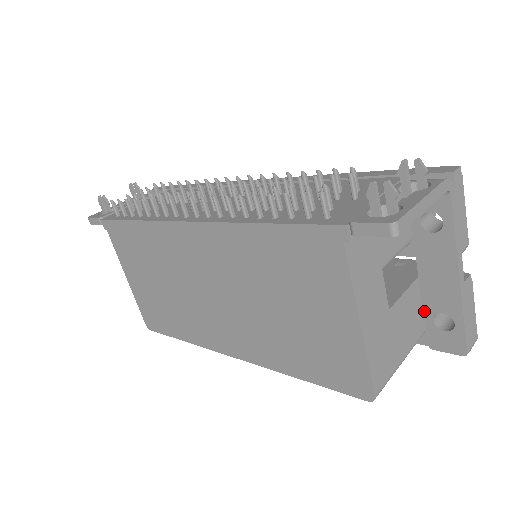
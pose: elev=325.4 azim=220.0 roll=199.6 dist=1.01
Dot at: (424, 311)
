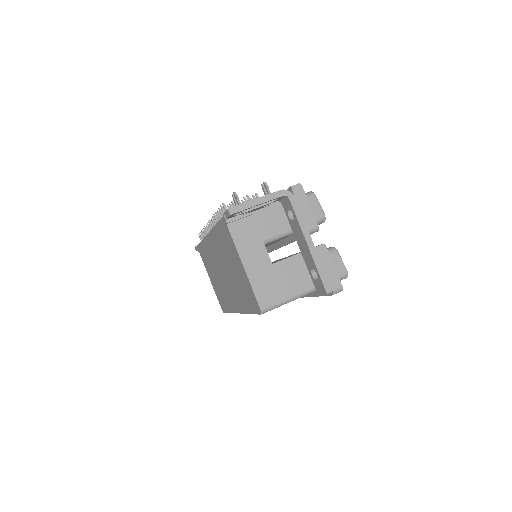
Dot at: (308, 270)
